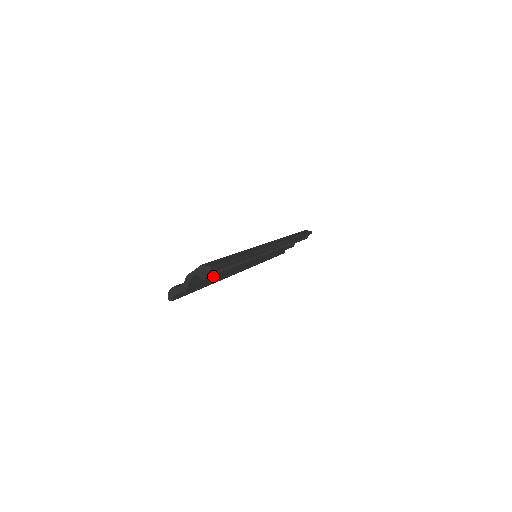
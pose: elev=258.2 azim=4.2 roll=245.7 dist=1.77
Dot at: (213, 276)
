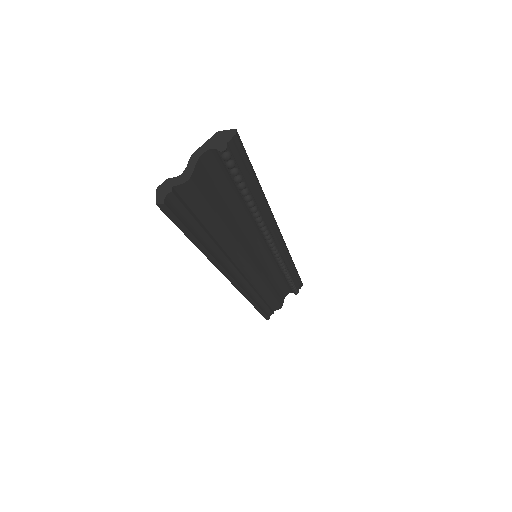
Dot at: (219, 209)
